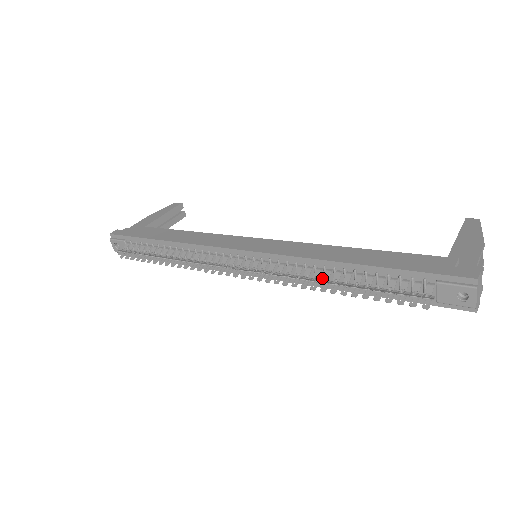
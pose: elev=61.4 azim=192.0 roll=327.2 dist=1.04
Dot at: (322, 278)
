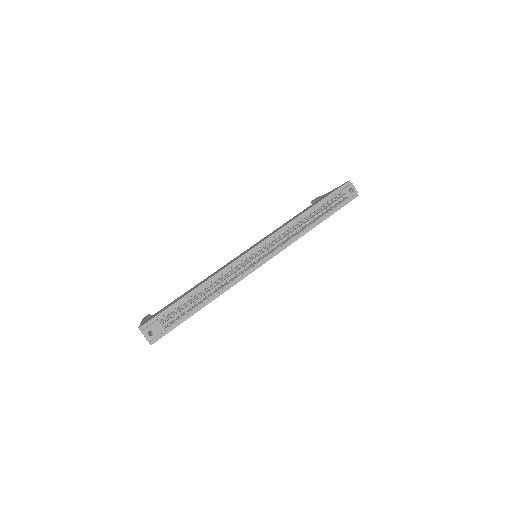
Dot at: (300, 230)
